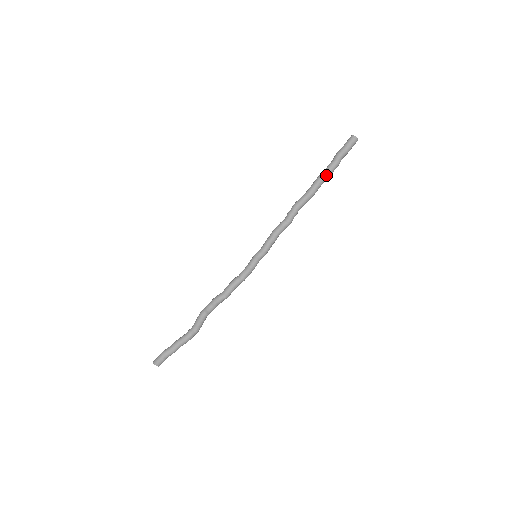
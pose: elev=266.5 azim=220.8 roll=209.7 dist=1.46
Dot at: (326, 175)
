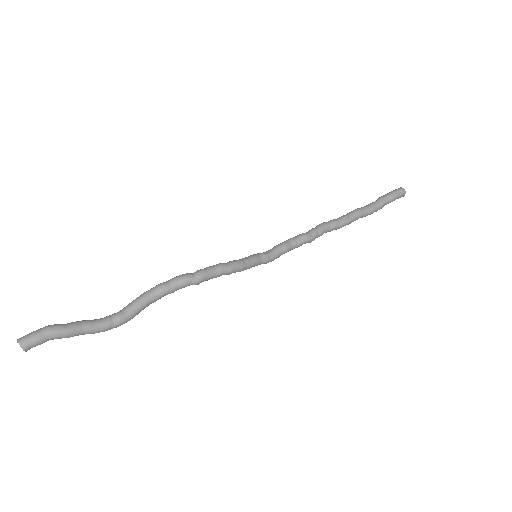
Dot at: (366, 209)
